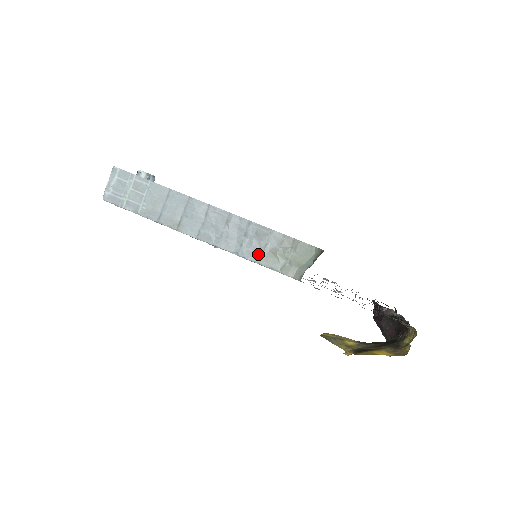
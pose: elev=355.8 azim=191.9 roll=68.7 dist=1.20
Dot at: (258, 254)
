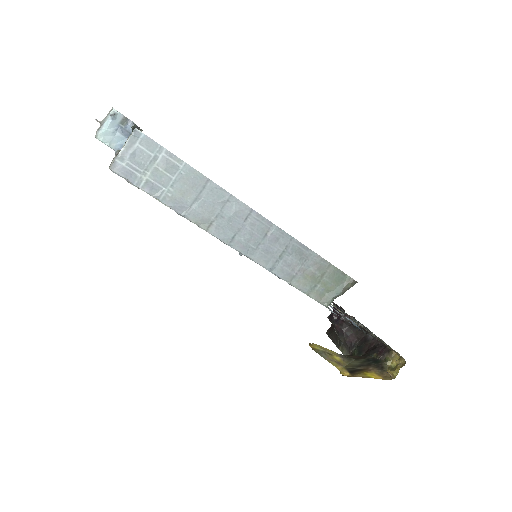
Dot at: (292, 273)
